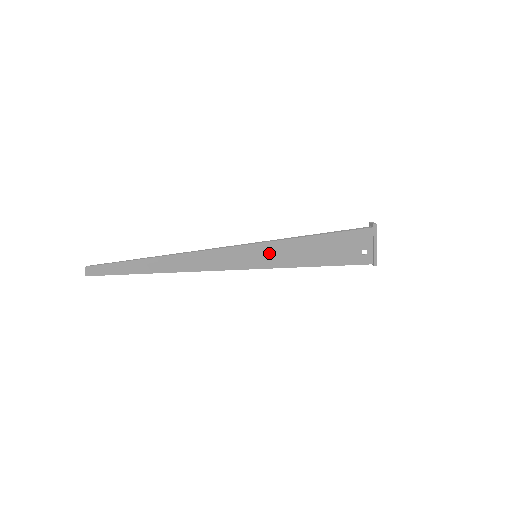
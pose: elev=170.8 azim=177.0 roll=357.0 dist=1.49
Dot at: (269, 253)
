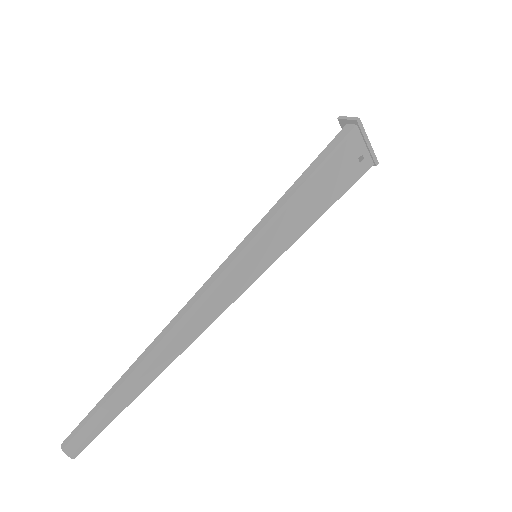
Dot at: (270, 242)
